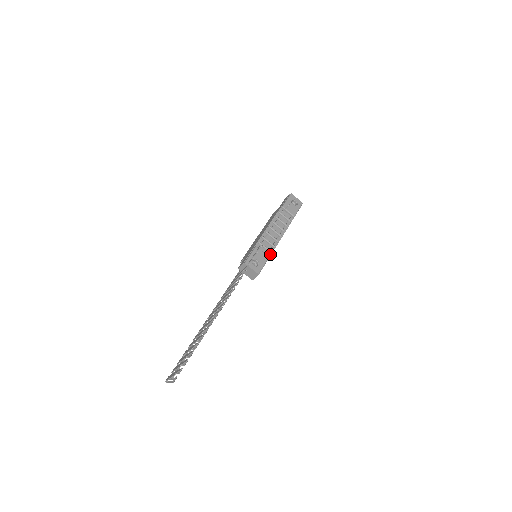
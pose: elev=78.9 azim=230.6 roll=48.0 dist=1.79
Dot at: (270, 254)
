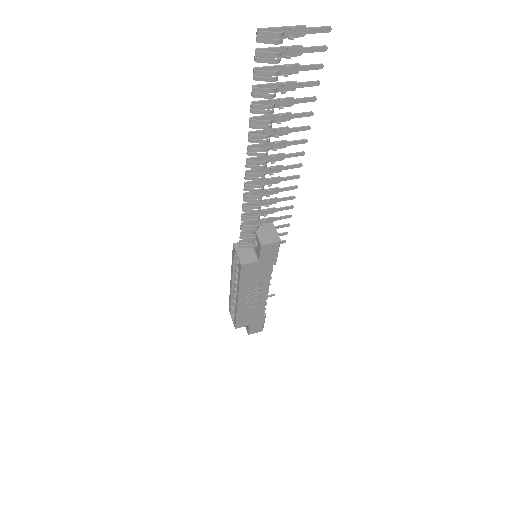
Dot at: (271, 270)
